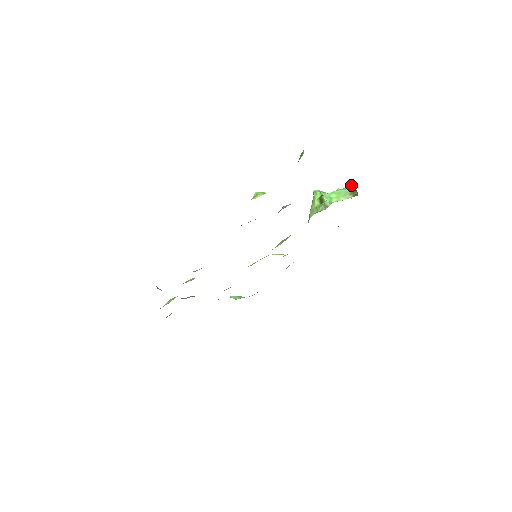
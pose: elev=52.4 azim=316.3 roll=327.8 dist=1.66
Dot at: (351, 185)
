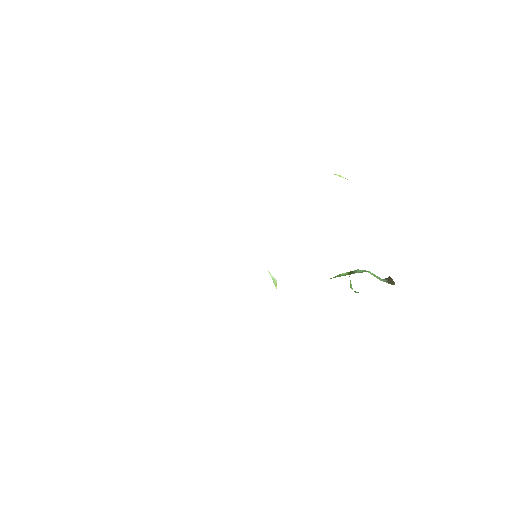
Dot at: (389, 279)
